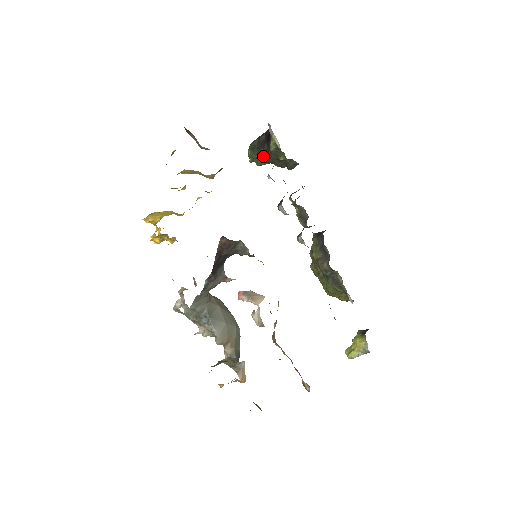
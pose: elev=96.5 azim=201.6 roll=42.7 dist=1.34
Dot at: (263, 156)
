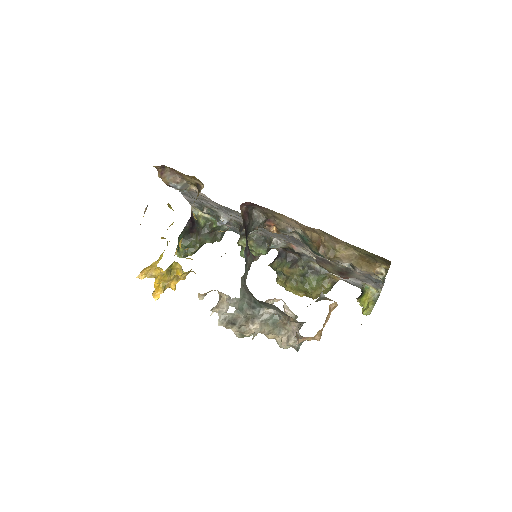
Dot at: (195, 239)
